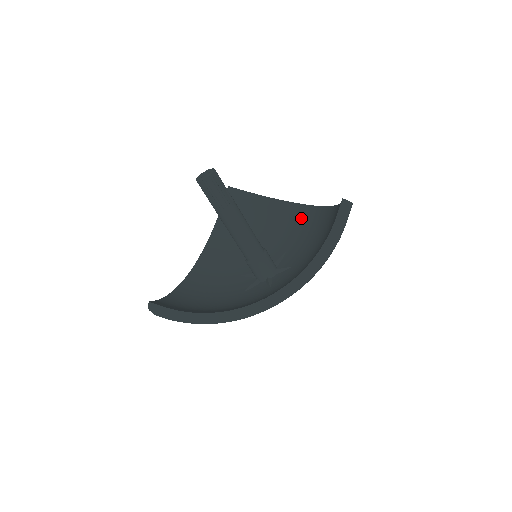
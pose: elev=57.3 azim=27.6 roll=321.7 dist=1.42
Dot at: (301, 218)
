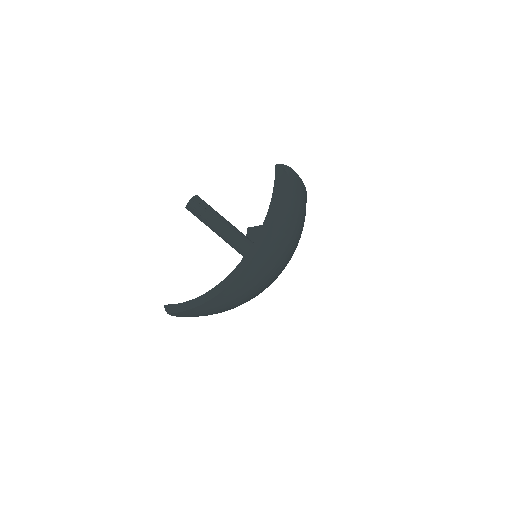
Dot at: occluded
